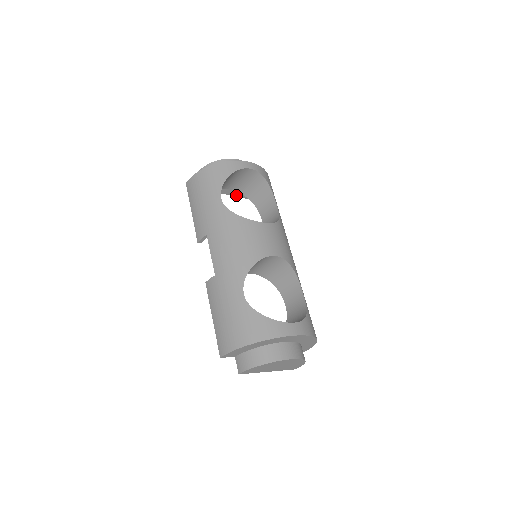
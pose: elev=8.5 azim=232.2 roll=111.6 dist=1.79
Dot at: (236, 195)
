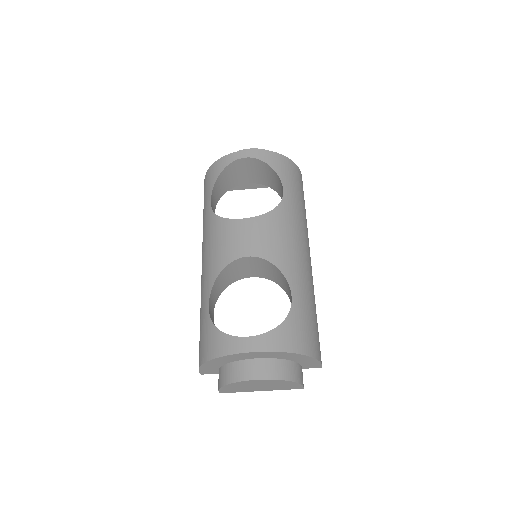
Dot at: (267, 186)
